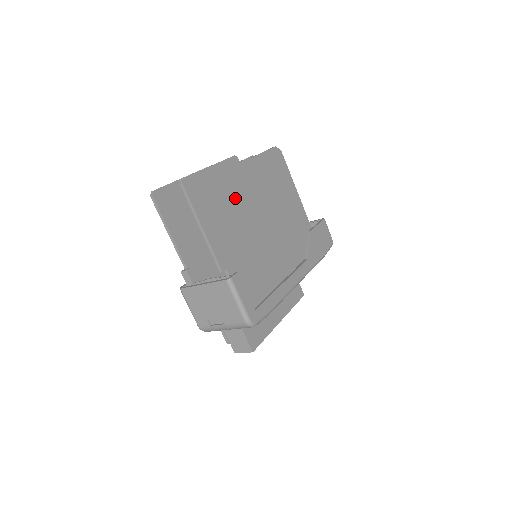
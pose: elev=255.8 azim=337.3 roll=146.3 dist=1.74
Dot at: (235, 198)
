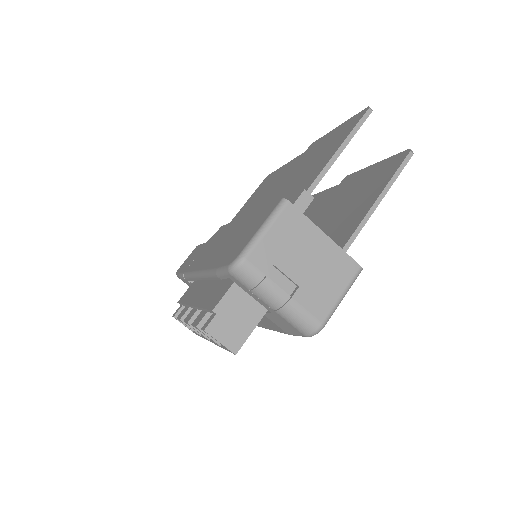
Dot at: occluded
